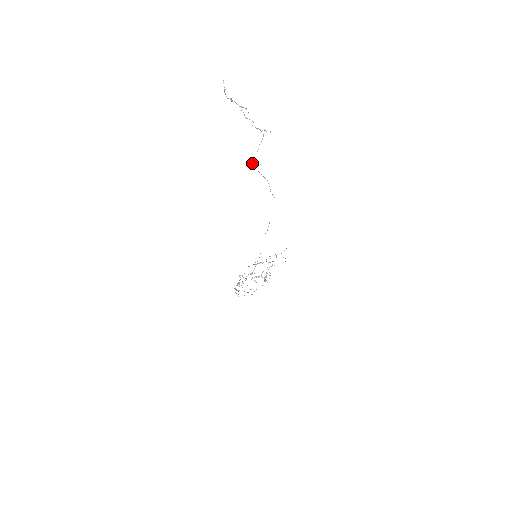
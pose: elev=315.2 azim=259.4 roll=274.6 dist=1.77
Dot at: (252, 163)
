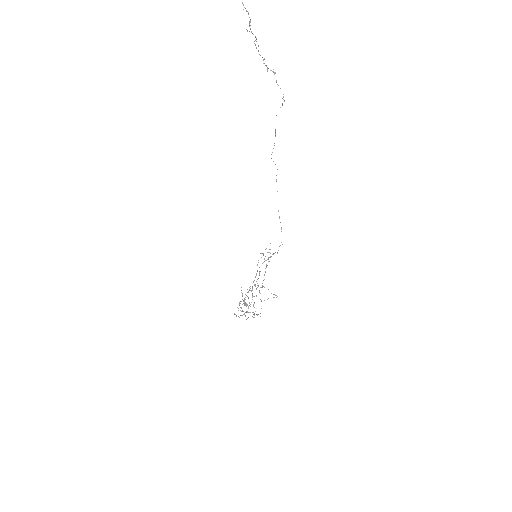
Dot at: occluded
